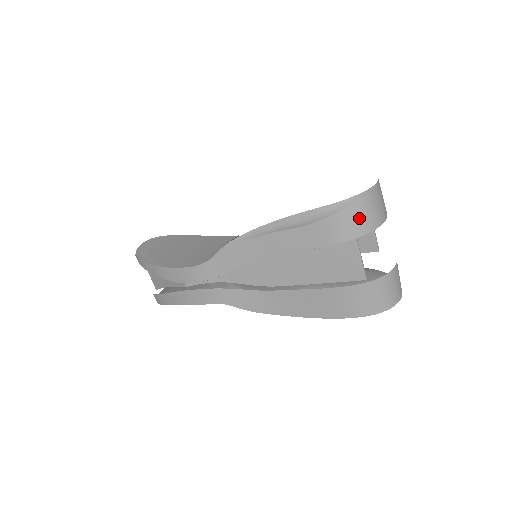
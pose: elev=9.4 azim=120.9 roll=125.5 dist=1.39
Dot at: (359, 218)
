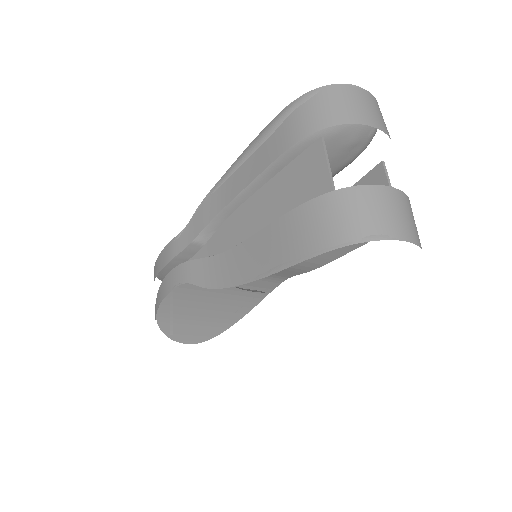
Dot at: (322, 109)
